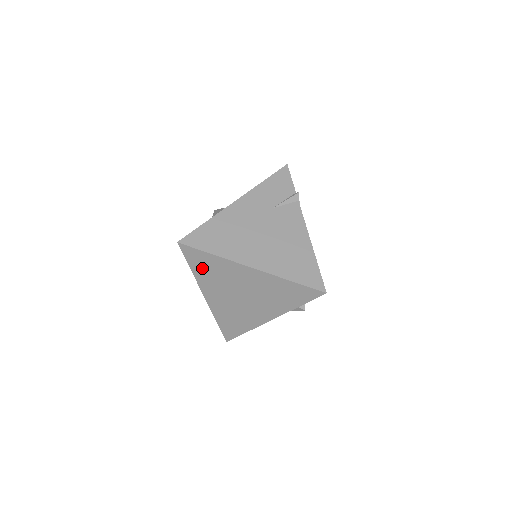
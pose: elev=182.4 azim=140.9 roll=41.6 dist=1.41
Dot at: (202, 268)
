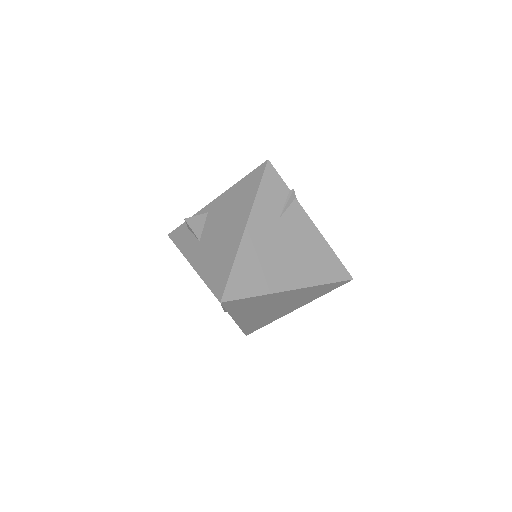
Dot at: (241, 307)
